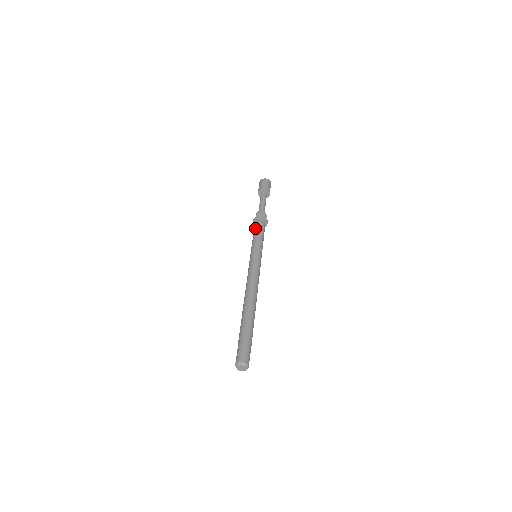
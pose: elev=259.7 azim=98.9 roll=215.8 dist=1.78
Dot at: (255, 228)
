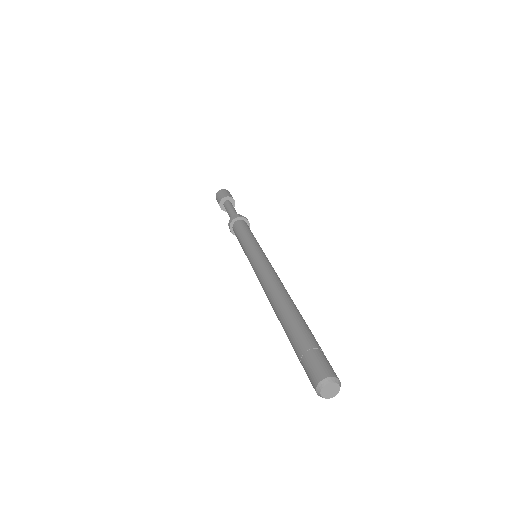
Dot at: (236, 236)
